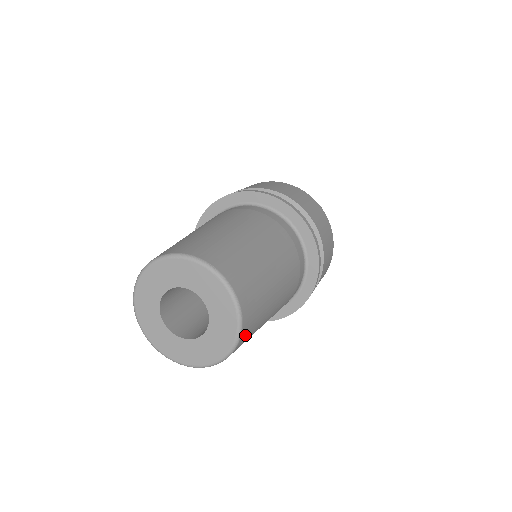
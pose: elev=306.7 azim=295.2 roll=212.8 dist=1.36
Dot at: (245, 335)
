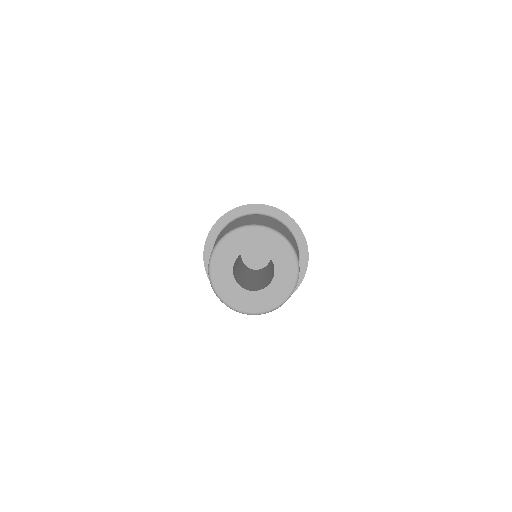
Dot at: occluded
